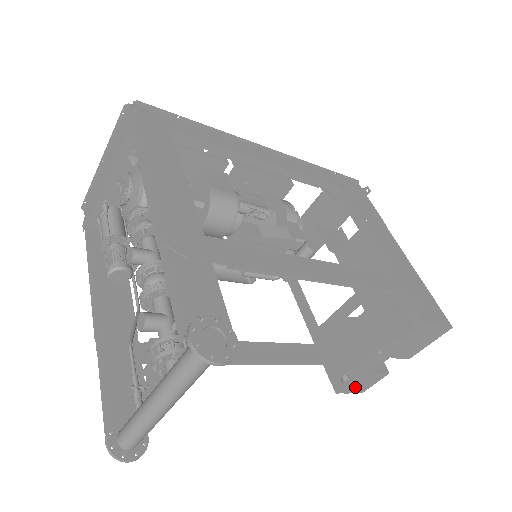
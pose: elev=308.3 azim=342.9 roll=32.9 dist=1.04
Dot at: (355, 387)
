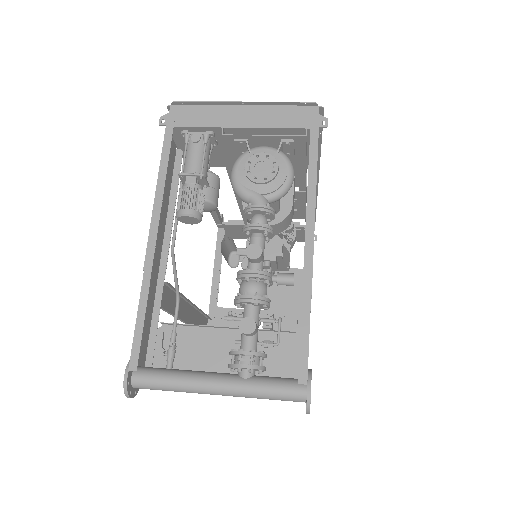
Dot at: occluded
